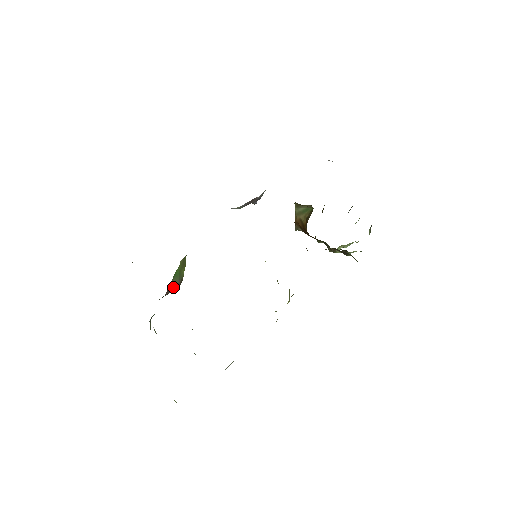
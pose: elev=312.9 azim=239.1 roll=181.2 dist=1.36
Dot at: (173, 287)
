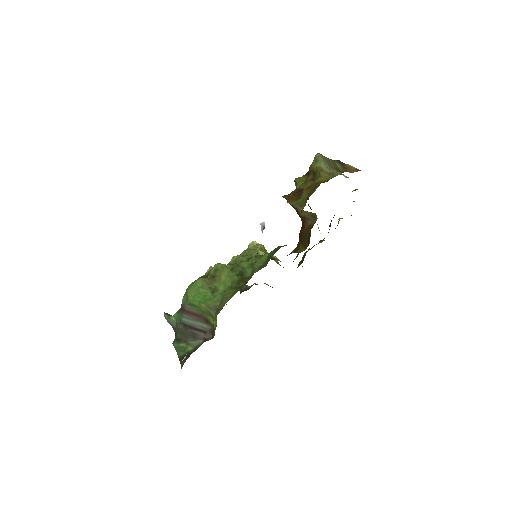
Dot at: (194, 314)
